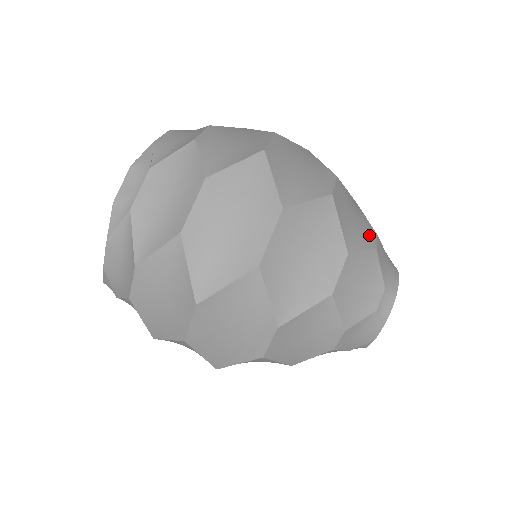
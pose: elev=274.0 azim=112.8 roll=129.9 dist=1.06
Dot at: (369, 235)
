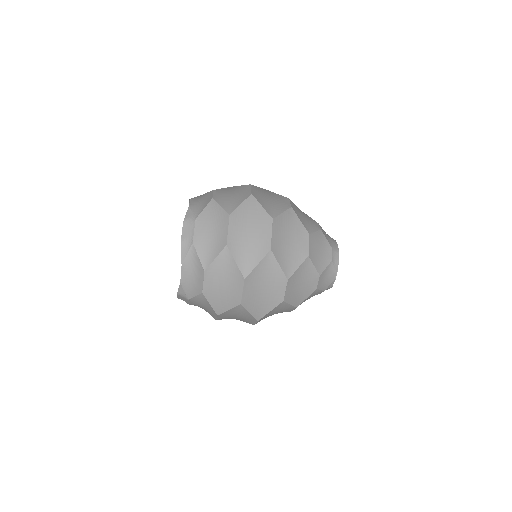
Dot at: (315, 224)
